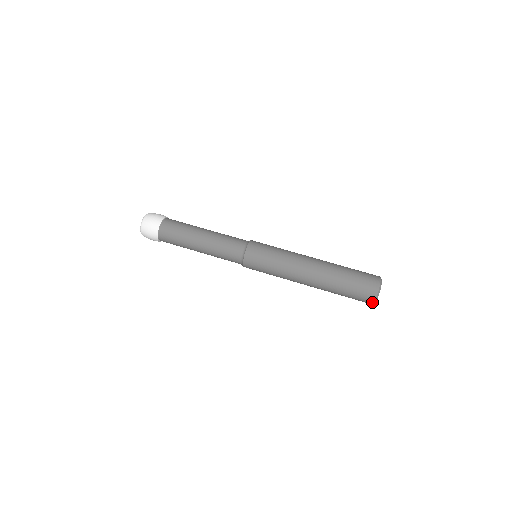
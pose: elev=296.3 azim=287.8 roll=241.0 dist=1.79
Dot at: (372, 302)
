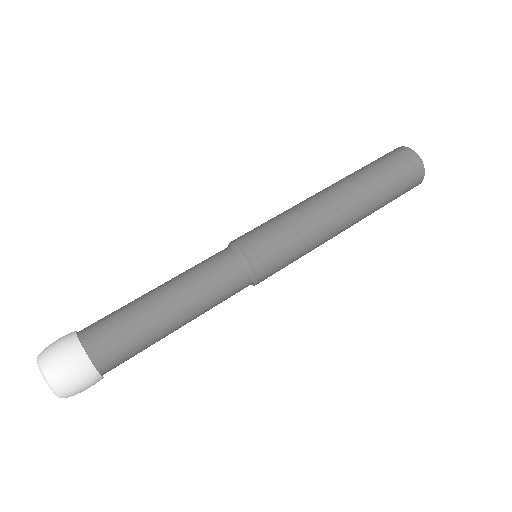
Dot at: (423, 174)
